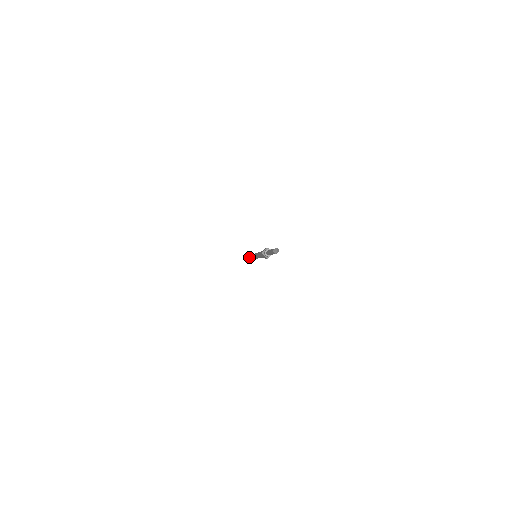
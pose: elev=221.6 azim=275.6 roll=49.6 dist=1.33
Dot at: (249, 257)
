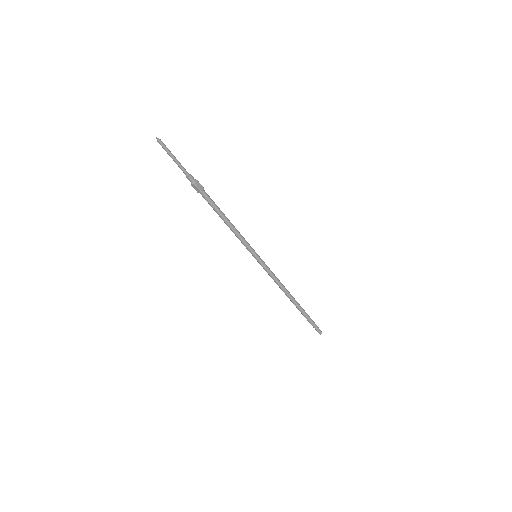
Dot at: occluded
